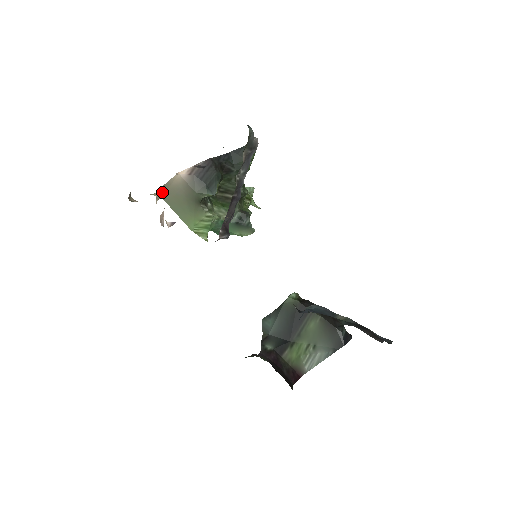
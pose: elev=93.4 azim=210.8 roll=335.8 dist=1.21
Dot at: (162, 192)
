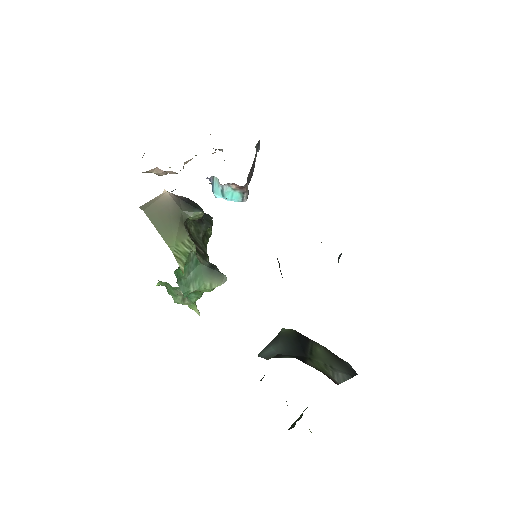
Dot at: (145, 207)
